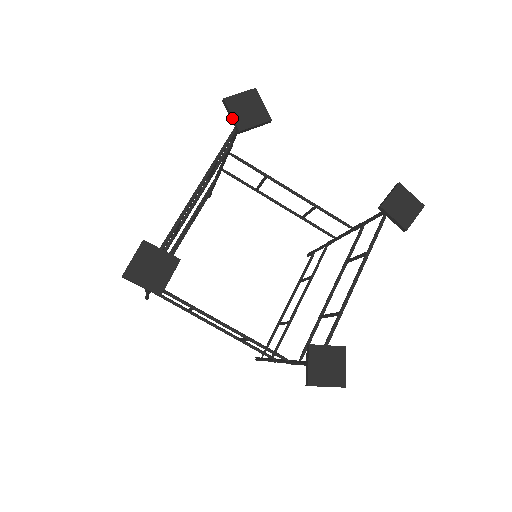
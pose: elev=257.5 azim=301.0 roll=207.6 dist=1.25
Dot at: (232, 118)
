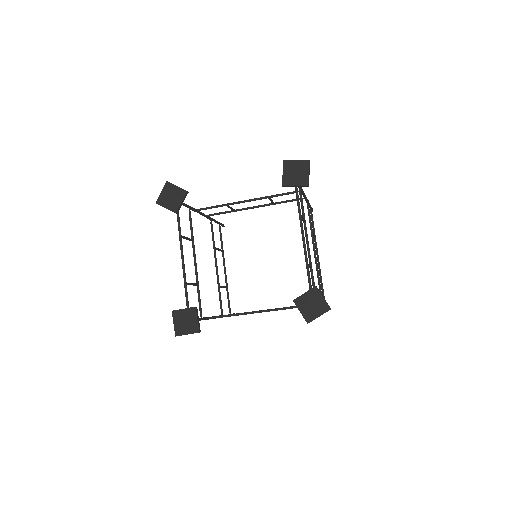
Dot at: occluded
